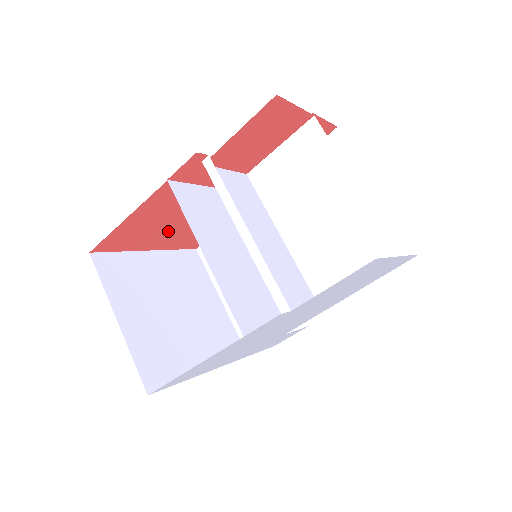
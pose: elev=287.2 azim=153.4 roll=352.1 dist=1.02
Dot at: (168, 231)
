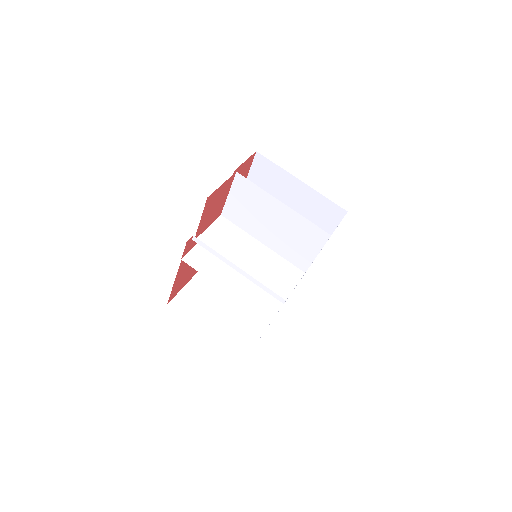
Dot at: occluded
